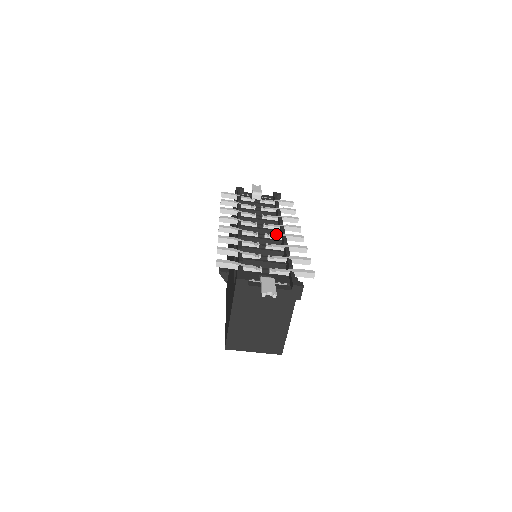
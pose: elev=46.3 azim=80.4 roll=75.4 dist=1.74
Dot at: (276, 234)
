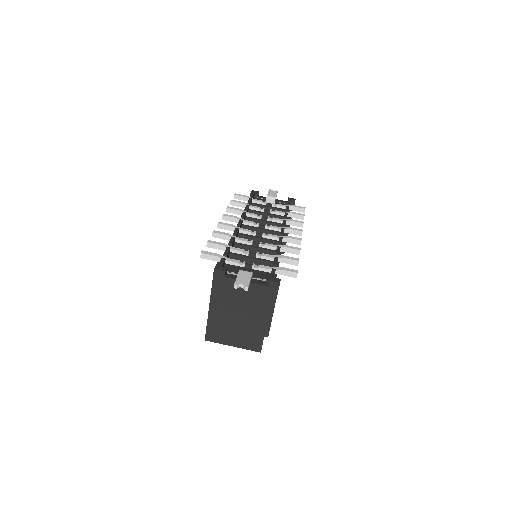
Dot at: (274, 235)
